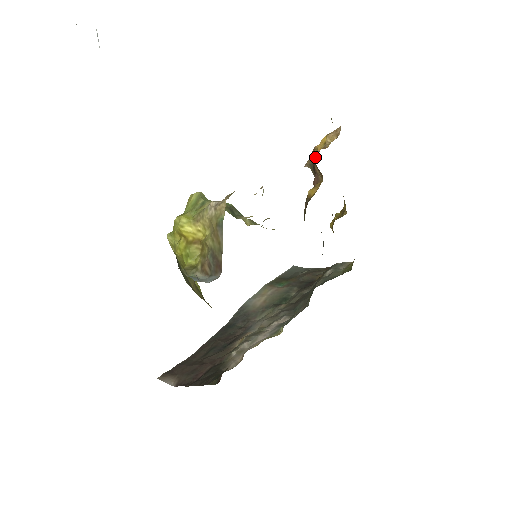
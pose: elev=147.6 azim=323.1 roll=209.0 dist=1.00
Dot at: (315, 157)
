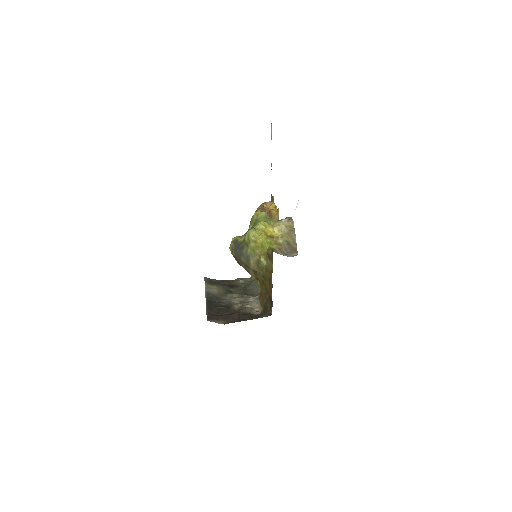
Dot at: (276, 213)
